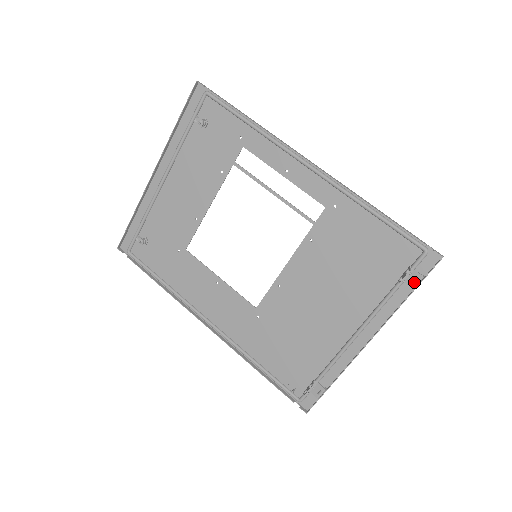
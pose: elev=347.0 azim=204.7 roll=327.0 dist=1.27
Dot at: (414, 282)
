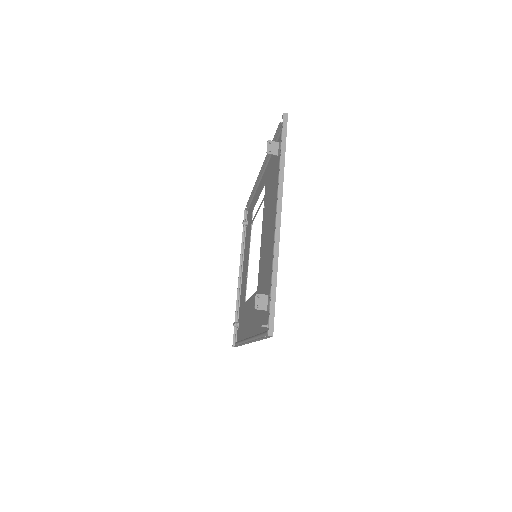
Dot at: (280, 145)
